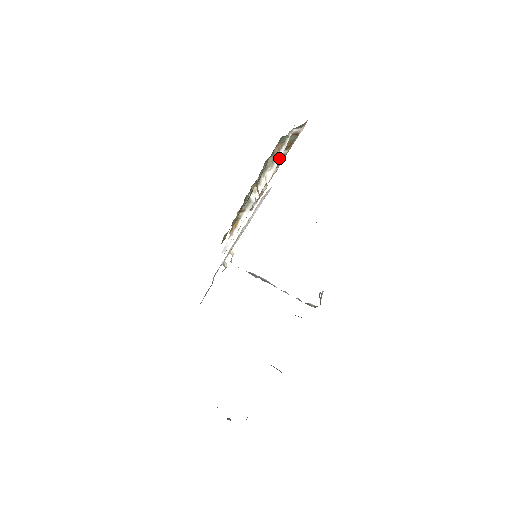
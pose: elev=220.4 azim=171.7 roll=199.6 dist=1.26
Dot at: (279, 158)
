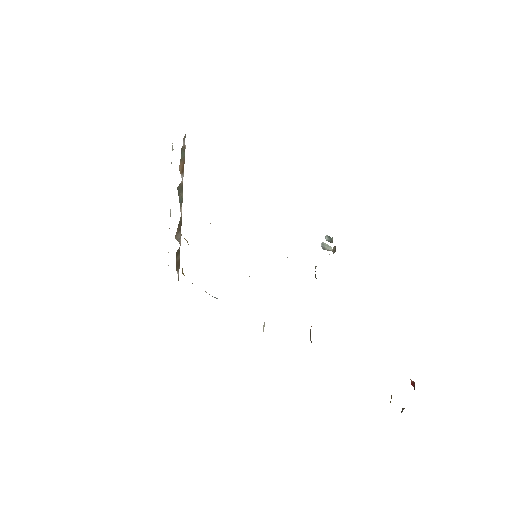
Dot at: occluded
